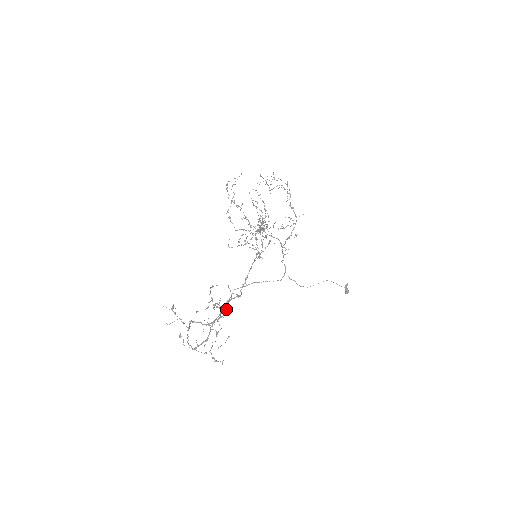
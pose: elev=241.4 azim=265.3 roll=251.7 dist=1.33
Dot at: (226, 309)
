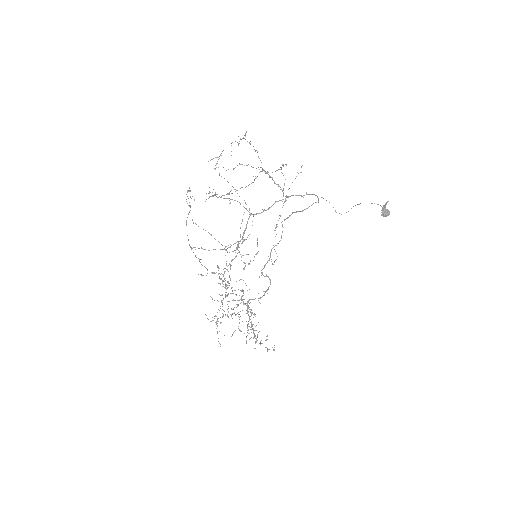
Dot at: occluded
